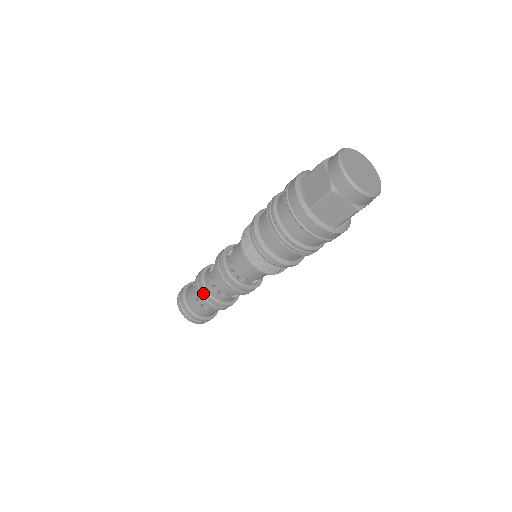
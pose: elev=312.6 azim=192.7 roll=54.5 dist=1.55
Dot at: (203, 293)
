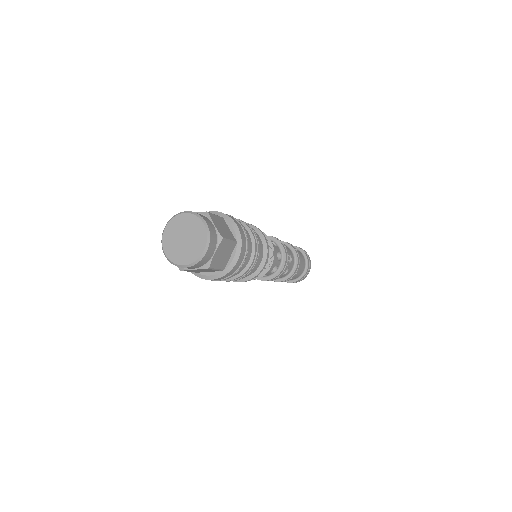
Dot at: occluded
